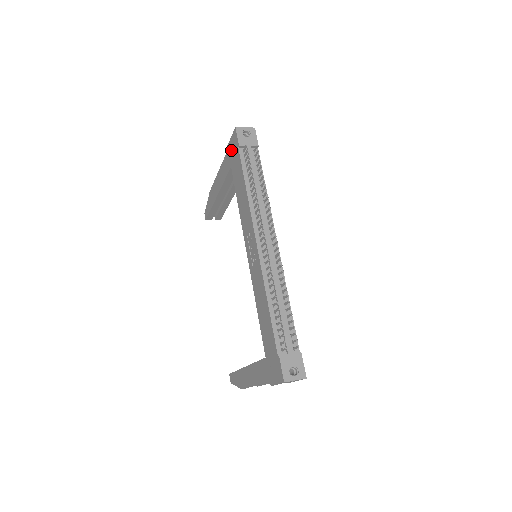
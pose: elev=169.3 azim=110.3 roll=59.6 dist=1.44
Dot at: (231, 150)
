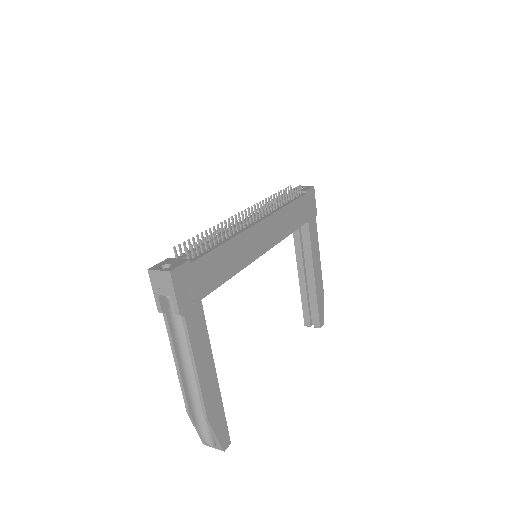
Dot at: occluded
